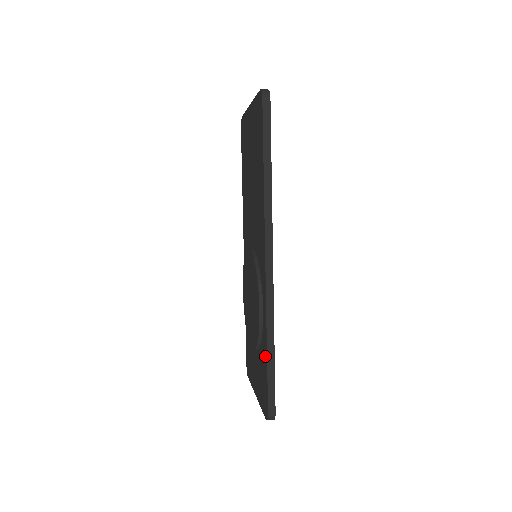
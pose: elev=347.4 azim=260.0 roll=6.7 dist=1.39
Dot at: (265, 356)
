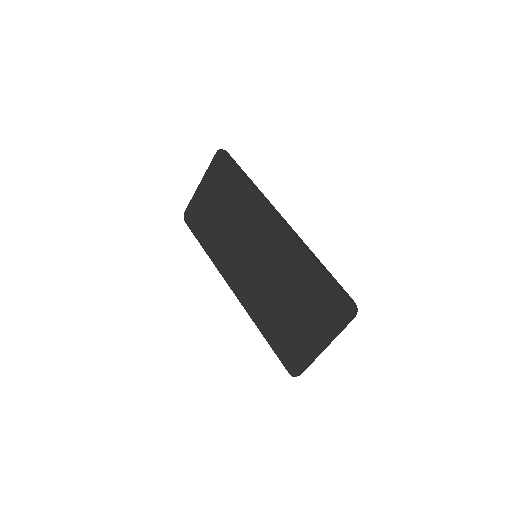
Dot at: (319, 273)
